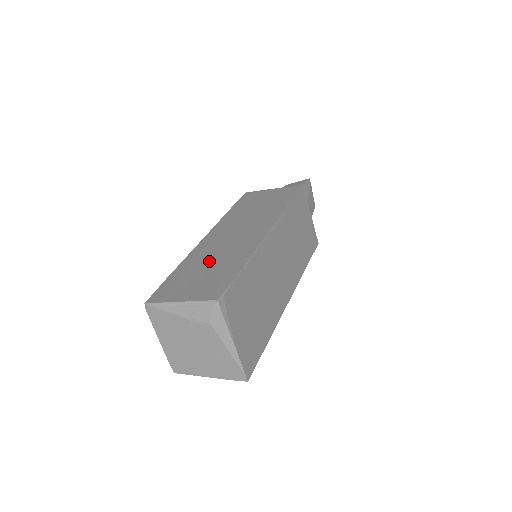
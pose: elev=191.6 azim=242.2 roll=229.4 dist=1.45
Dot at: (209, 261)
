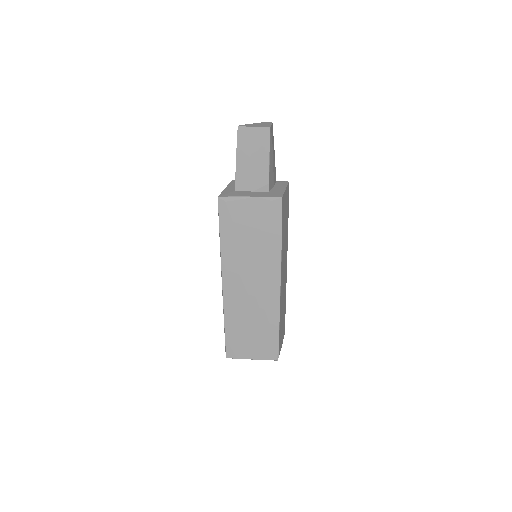
Dot at: (248, 321)
